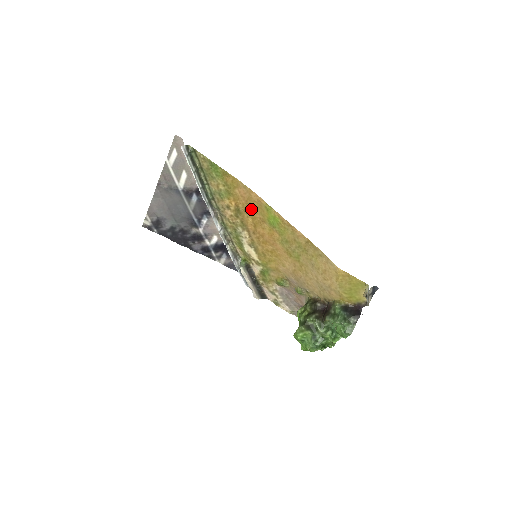
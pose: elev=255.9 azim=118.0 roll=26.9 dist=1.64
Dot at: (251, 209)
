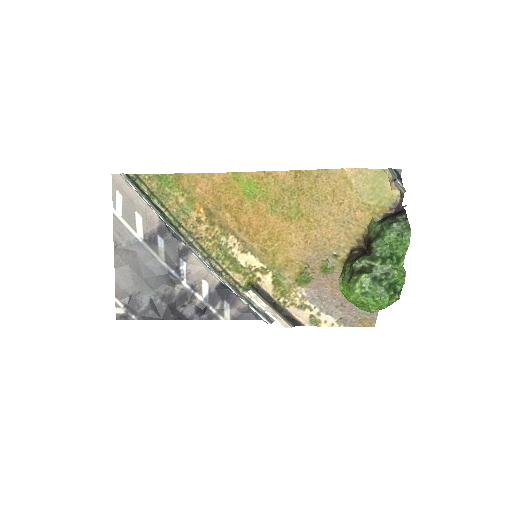
Dot at: (222, 200)
